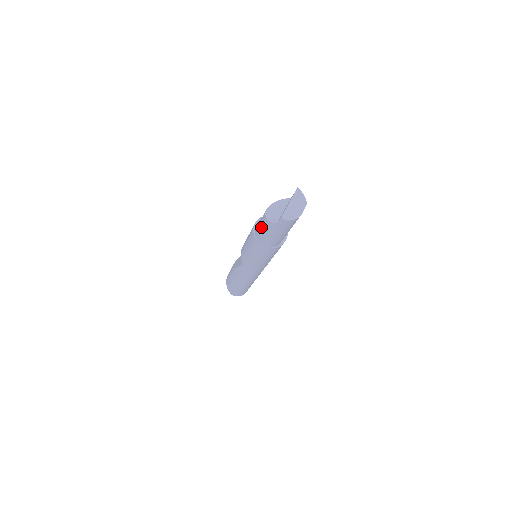
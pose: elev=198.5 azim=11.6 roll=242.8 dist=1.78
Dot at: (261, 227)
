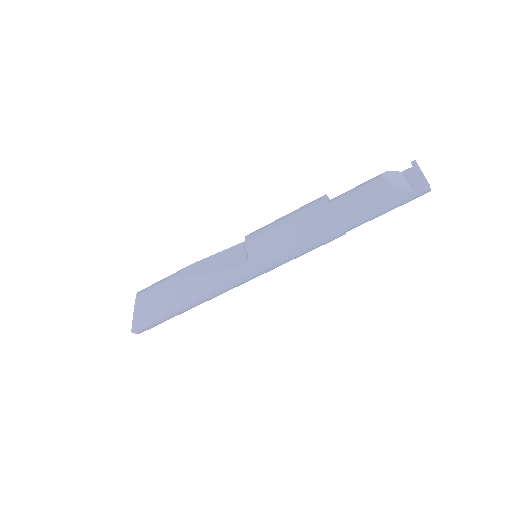
Dot at: (366, 199)
